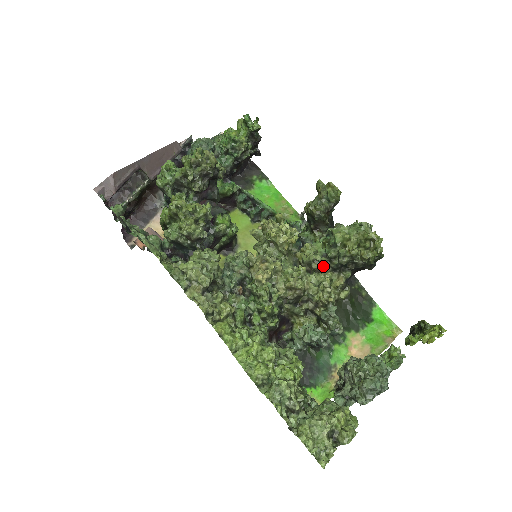
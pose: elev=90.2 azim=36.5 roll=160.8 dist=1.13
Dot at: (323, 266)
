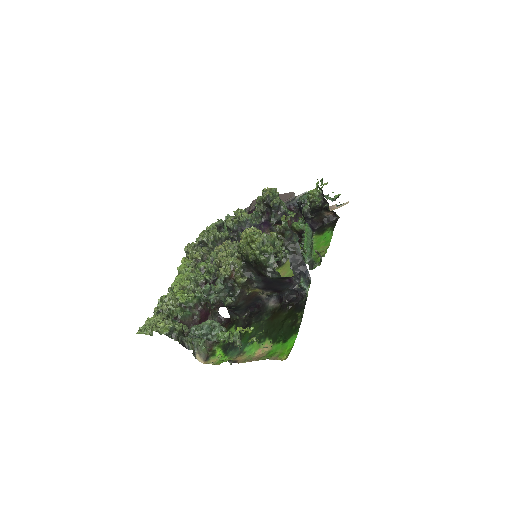
Dot at: (239, 254)
